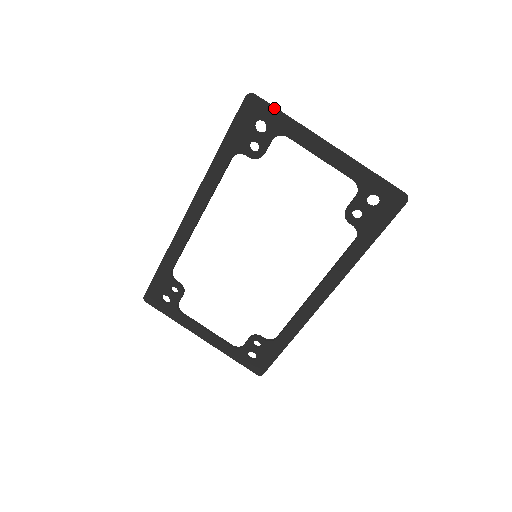
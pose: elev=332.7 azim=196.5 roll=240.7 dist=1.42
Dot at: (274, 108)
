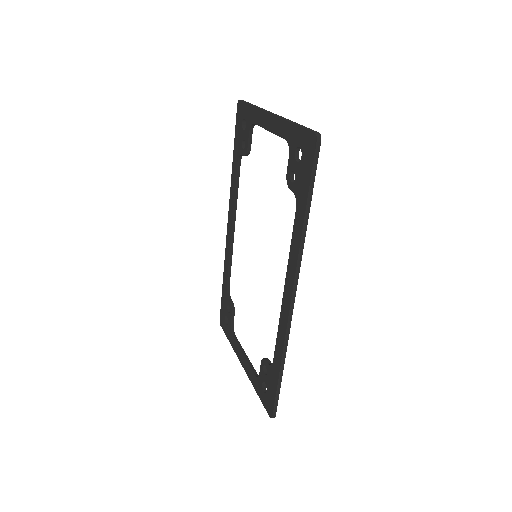
Dot at: (247, 103)
